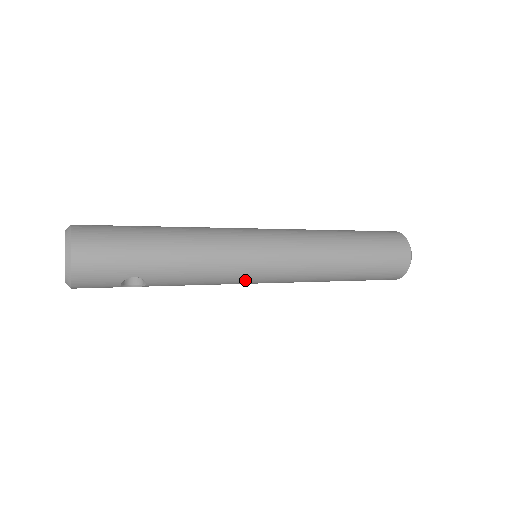
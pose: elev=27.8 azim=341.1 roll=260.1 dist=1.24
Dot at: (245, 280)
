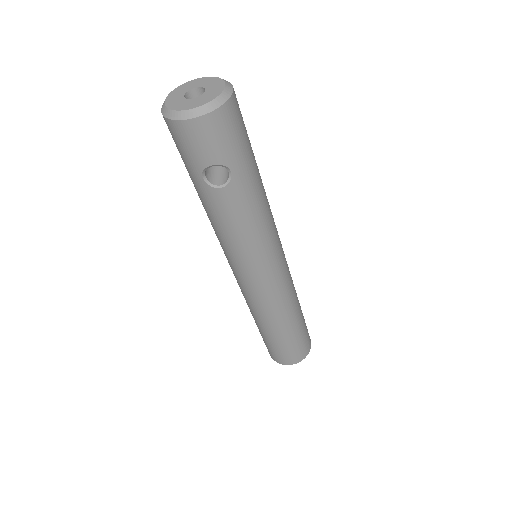
Dot at: (255, 264)
